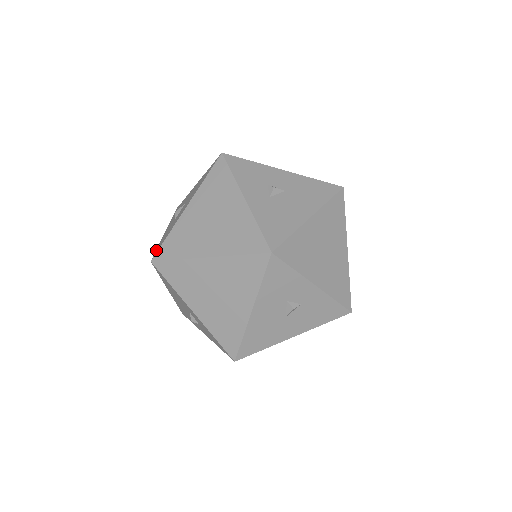
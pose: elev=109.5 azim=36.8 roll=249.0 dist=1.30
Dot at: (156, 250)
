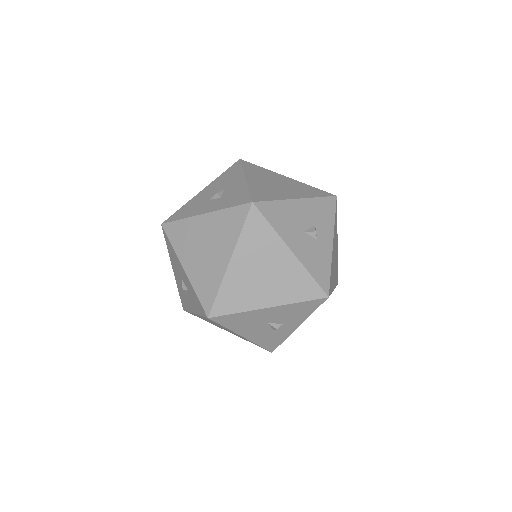
Dot at: occluded
